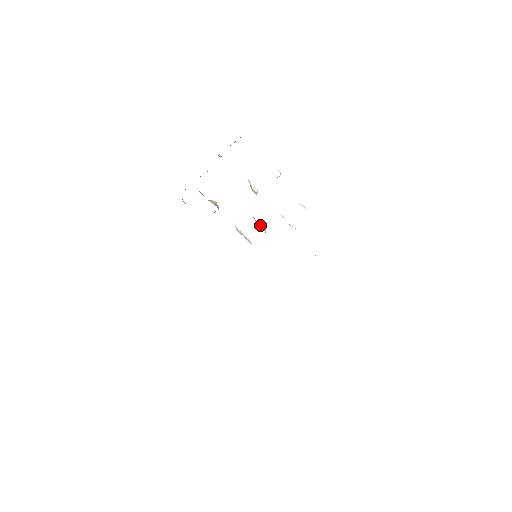
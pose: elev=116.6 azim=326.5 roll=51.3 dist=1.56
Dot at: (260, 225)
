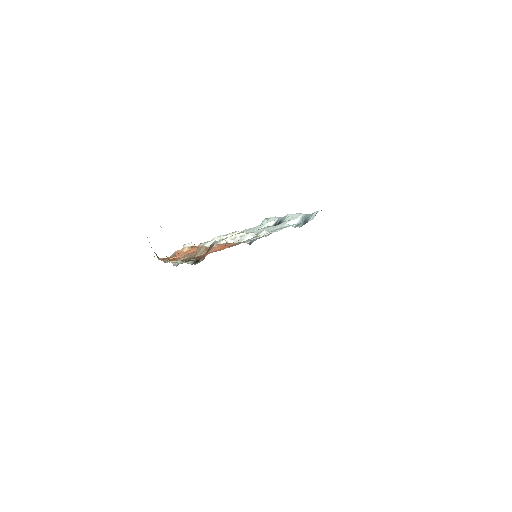
Dot at: (237, 236)
